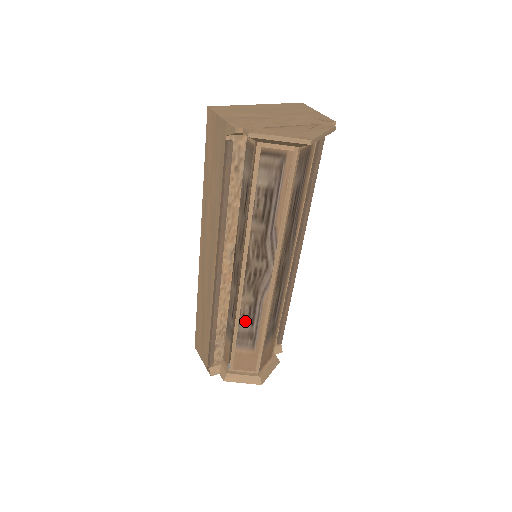
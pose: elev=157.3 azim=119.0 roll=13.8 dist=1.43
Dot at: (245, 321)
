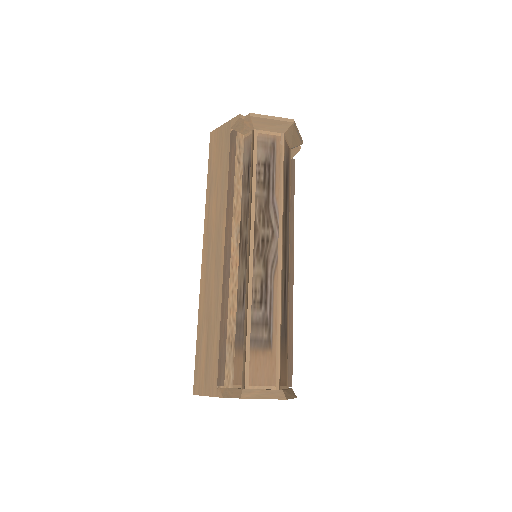
Dot at: (258, 306)
